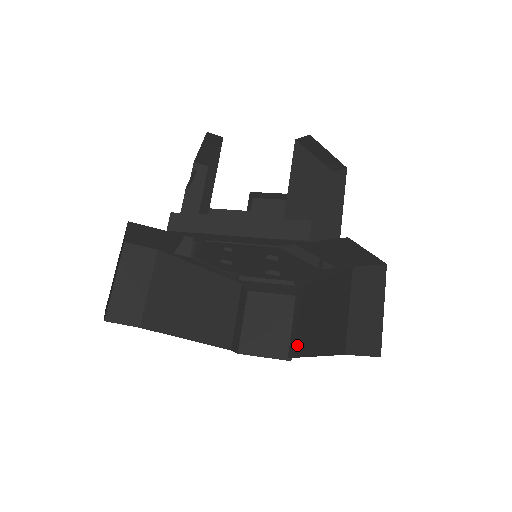
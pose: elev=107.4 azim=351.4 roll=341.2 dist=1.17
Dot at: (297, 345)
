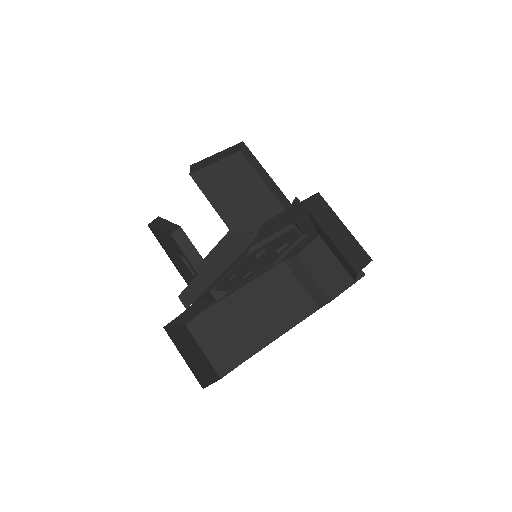
Dot at: occluded
